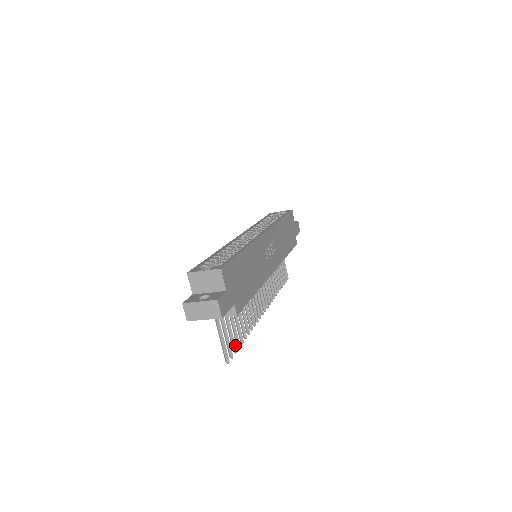
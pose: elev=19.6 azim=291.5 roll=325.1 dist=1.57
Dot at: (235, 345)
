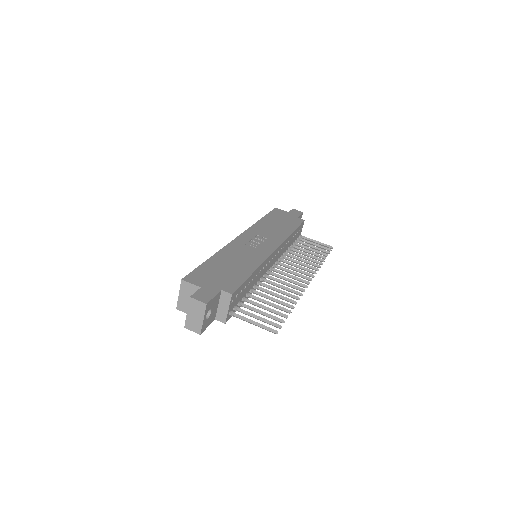
Dot at: (277, 318)
